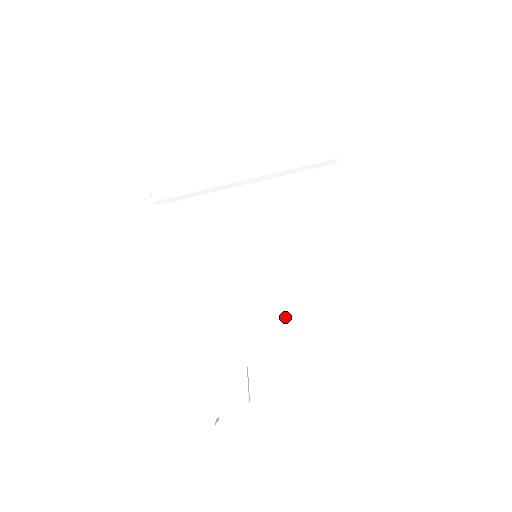
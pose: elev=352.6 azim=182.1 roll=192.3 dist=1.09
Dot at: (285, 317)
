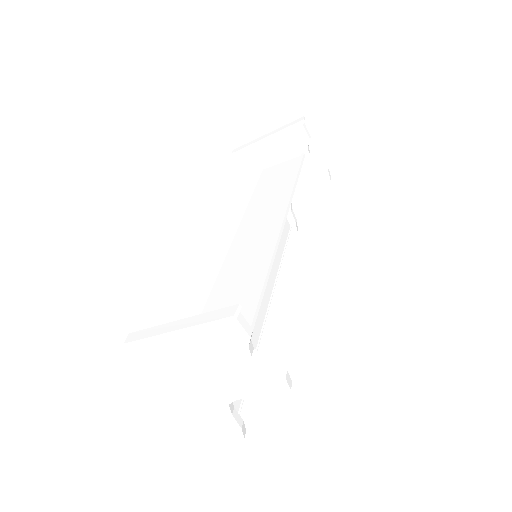
Dot at: (243, 393)
